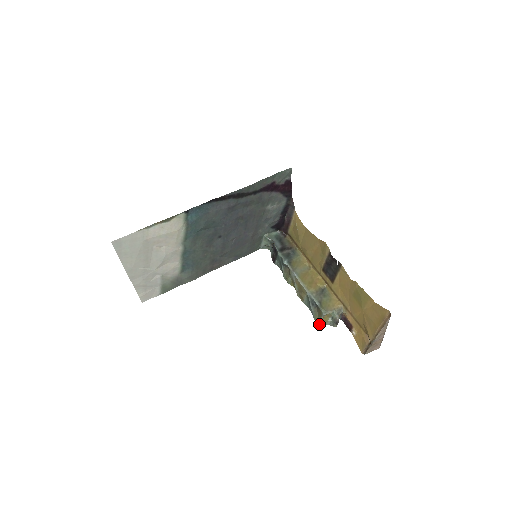
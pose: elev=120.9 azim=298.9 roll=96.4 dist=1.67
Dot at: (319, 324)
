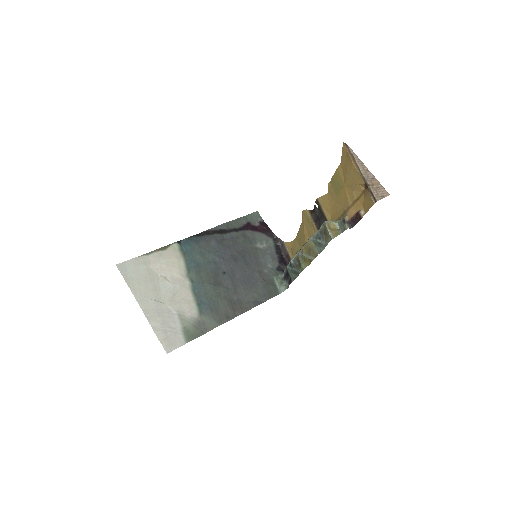
Dot at: (332, 238)
